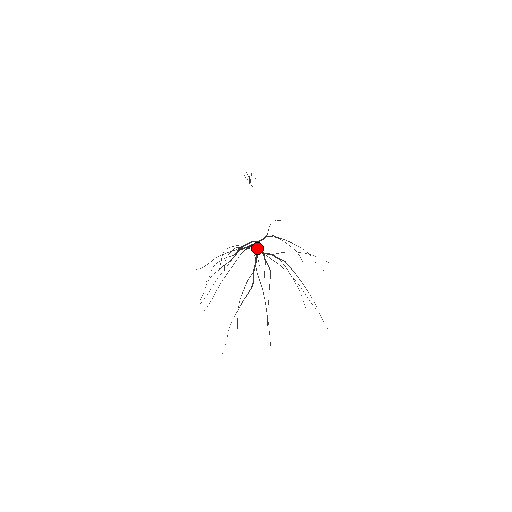
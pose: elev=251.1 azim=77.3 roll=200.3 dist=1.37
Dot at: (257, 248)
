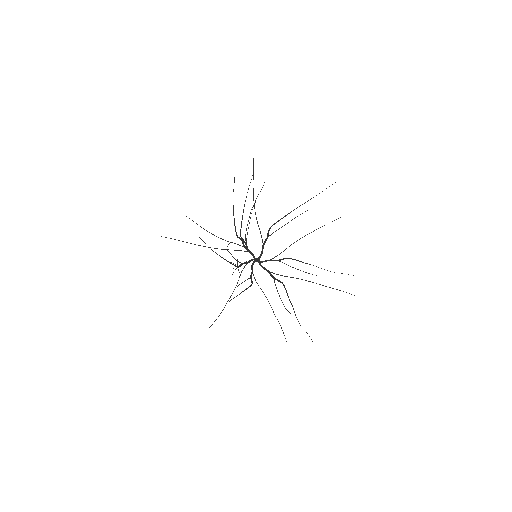
Dot at: (262, 252)
